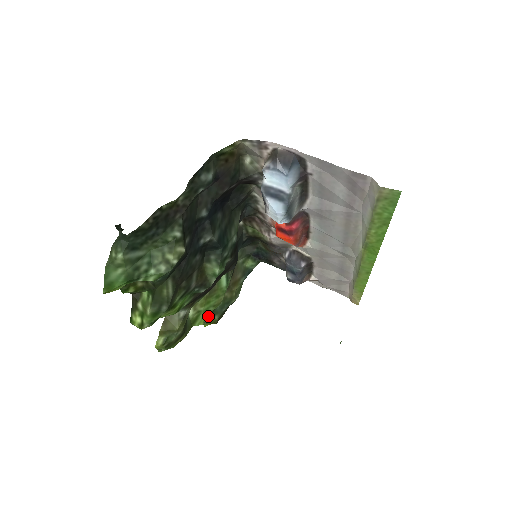
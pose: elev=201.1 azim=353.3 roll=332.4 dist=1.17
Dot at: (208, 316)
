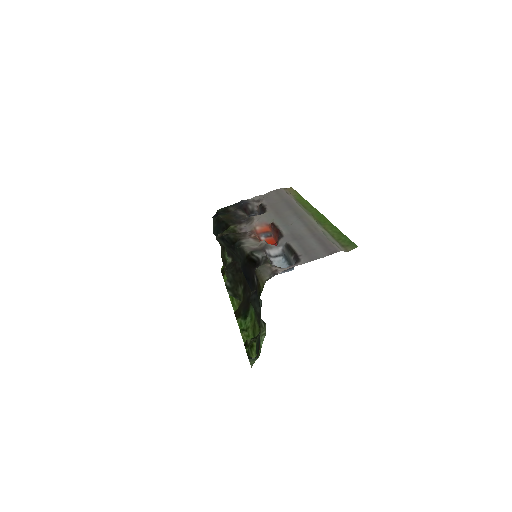
Dot at: (223, 268)
